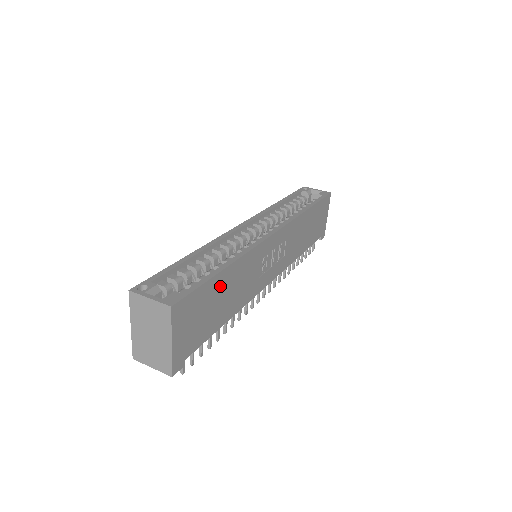
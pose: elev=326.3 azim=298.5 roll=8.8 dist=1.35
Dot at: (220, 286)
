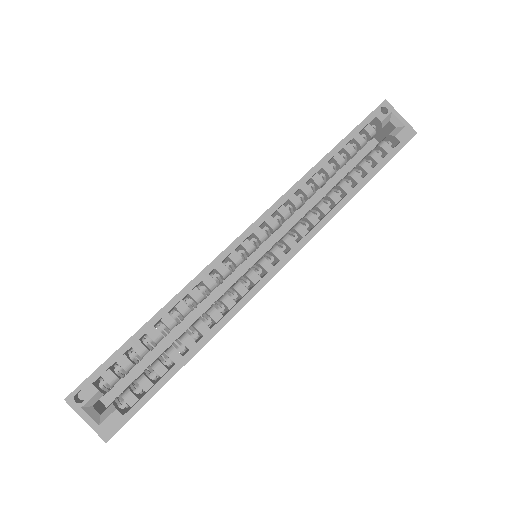
Dot at: occluded
